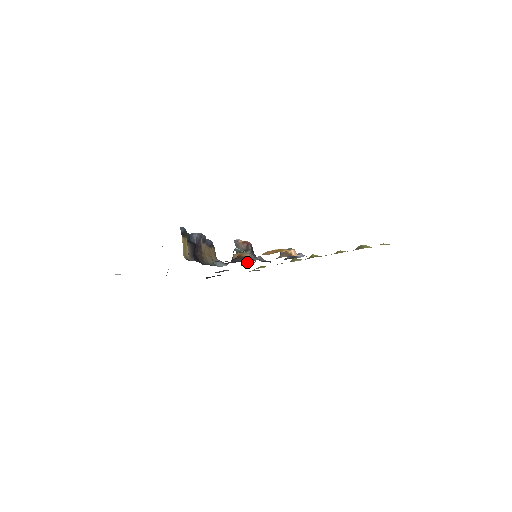
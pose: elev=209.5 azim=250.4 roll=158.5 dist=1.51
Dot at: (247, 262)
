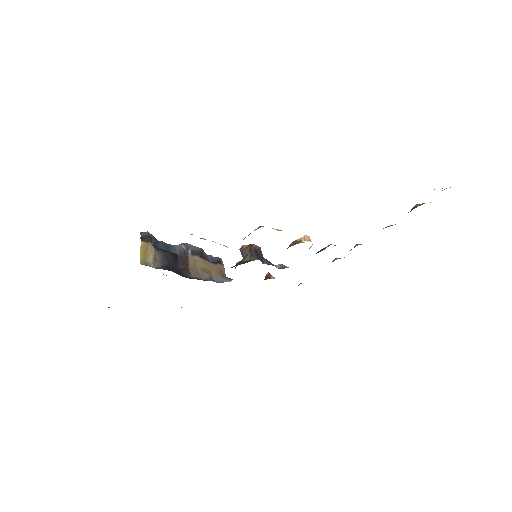
Dot at: (271, 277)
